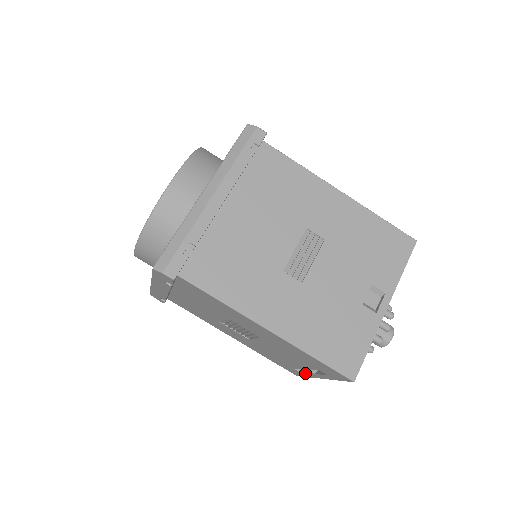
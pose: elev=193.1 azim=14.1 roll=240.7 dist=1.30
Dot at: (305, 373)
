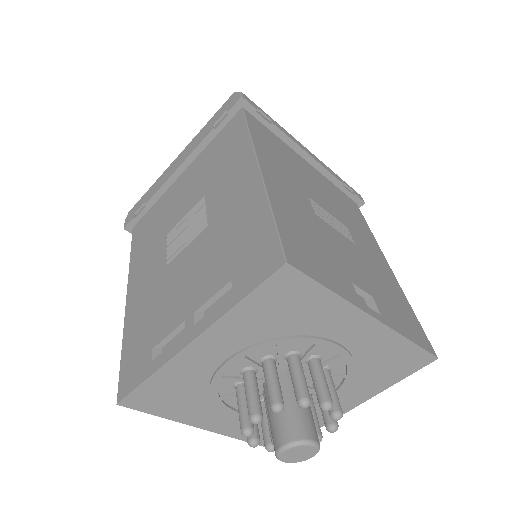
Dot at: (166, 350)
